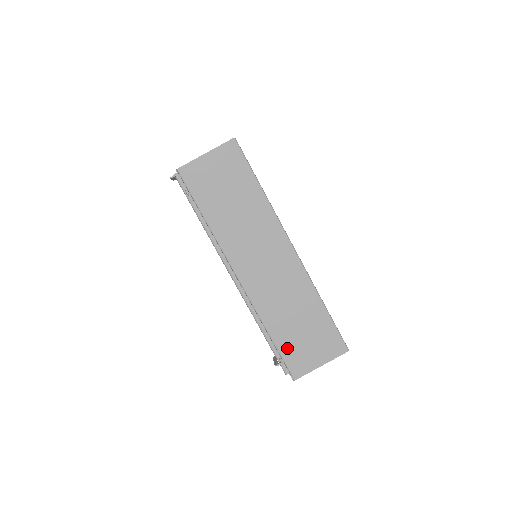
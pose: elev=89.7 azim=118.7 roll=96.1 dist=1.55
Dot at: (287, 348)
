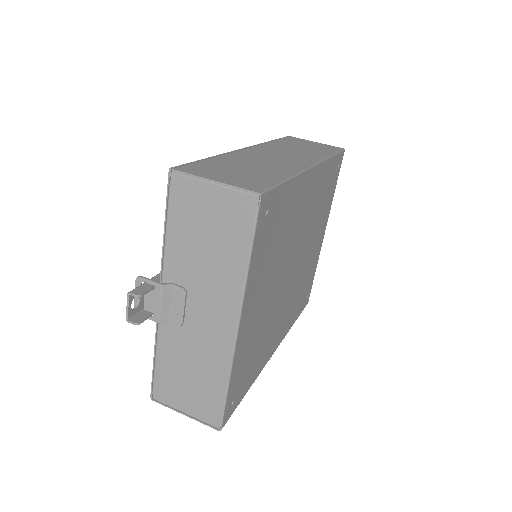
Dot at: (209, 165)
